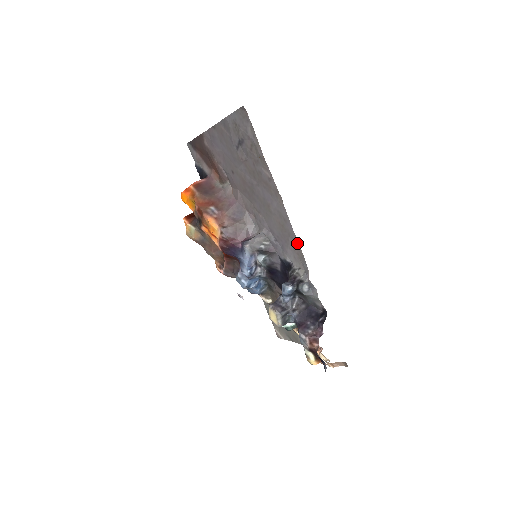
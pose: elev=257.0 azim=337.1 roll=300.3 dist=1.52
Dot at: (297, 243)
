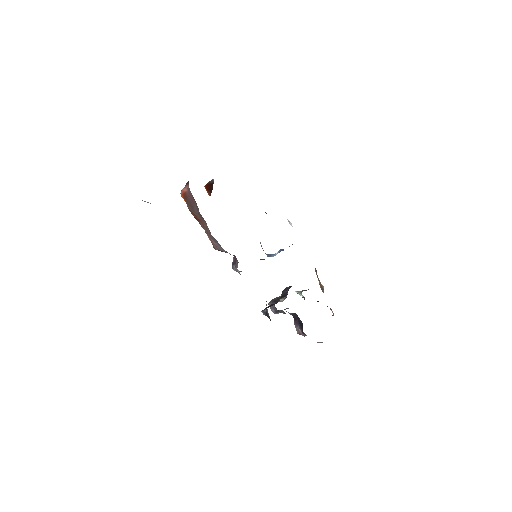
Dot at: occluded
